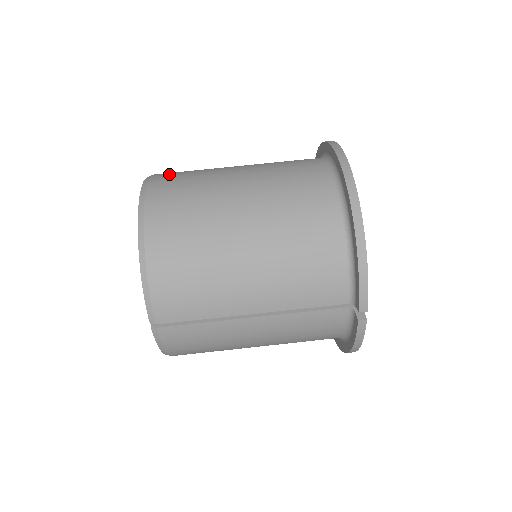
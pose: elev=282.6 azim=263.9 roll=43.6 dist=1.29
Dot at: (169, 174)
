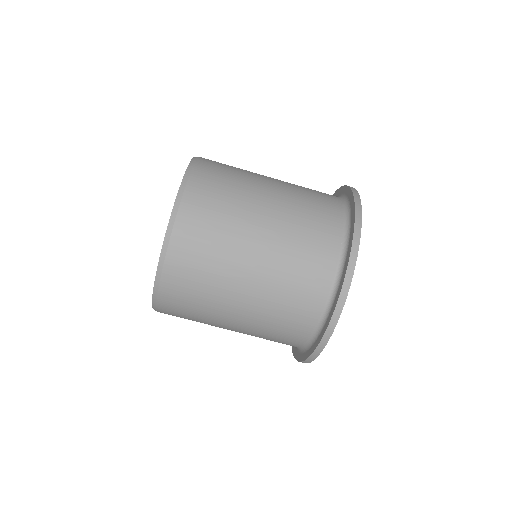
Dot at: (186, 252)
